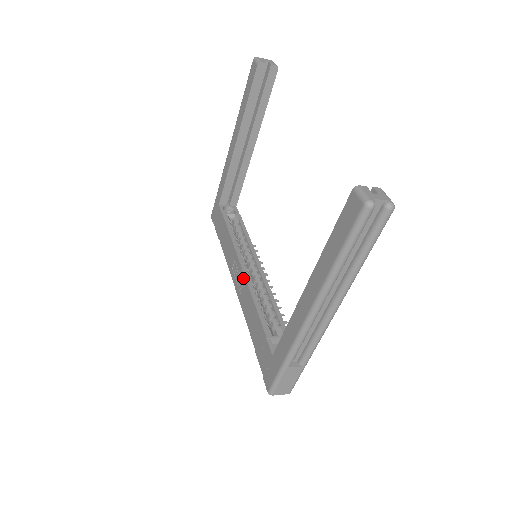
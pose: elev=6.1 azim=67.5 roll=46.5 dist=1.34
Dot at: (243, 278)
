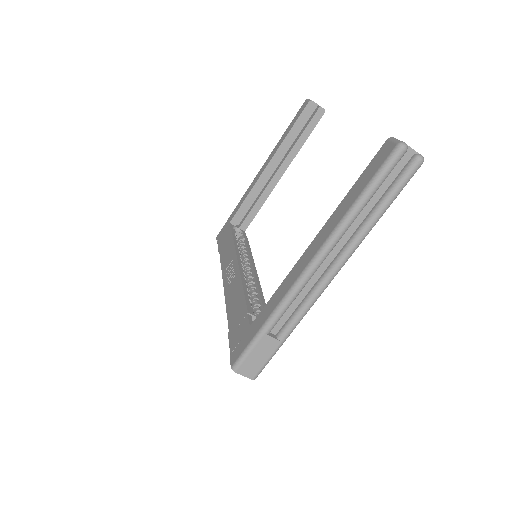
Dot at: (237, 271)
